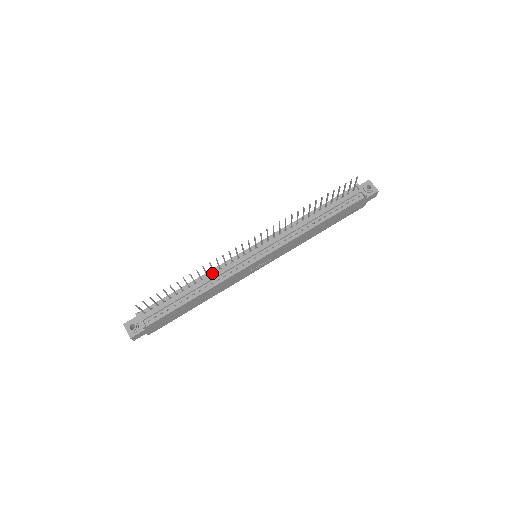
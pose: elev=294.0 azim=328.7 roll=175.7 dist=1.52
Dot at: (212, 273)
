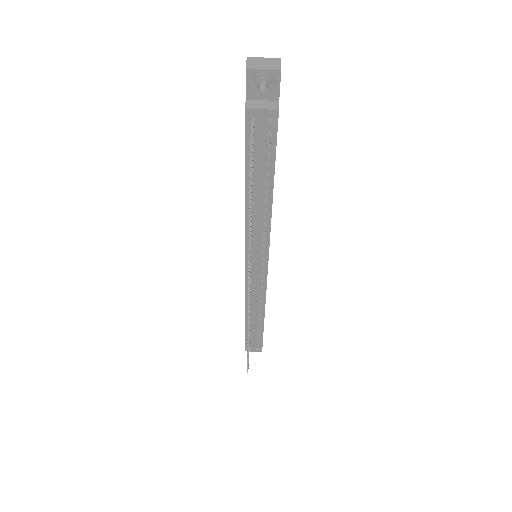
Dot at: occluded
